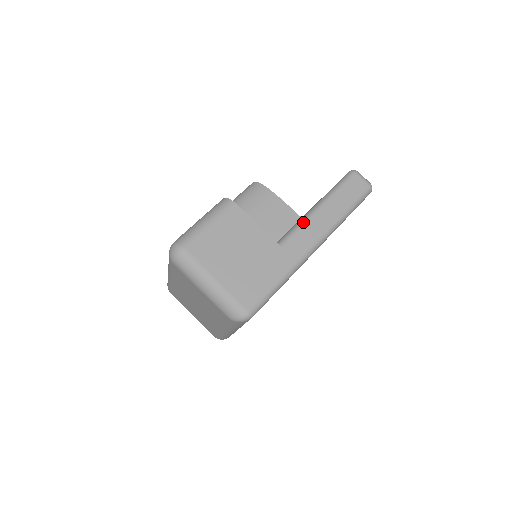
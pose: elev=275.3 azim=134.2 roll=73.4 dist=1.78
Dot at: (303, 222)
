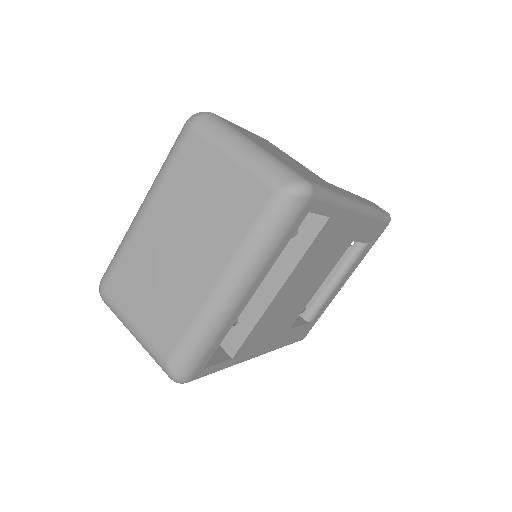
Dot at: occluded
